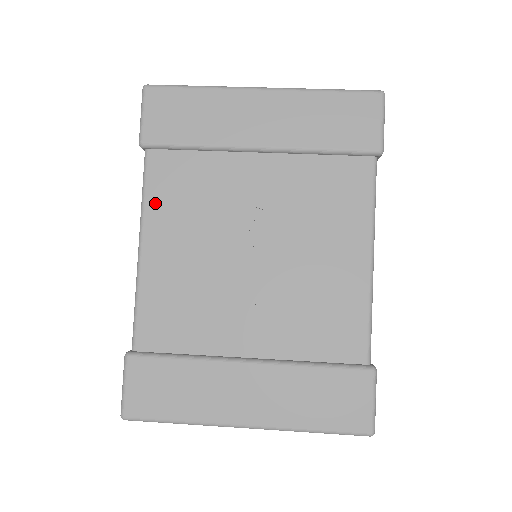
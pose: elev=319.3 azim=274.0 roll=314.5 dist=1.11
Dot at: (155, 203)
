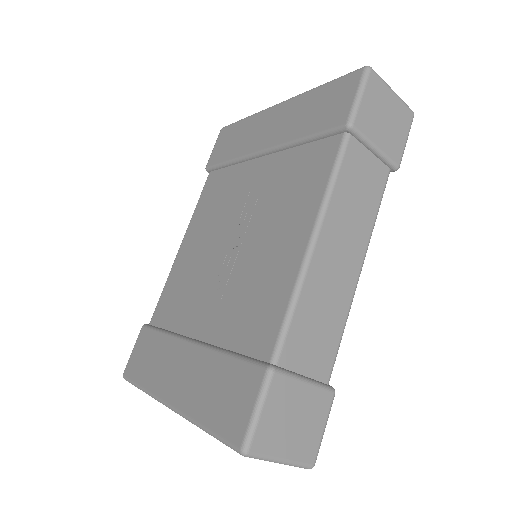
Dot at: (199, 210)
